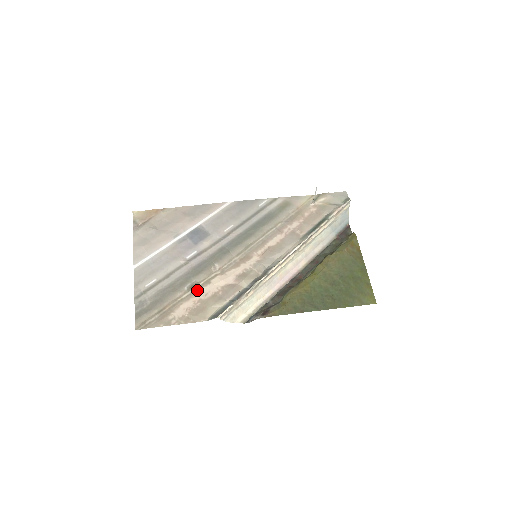
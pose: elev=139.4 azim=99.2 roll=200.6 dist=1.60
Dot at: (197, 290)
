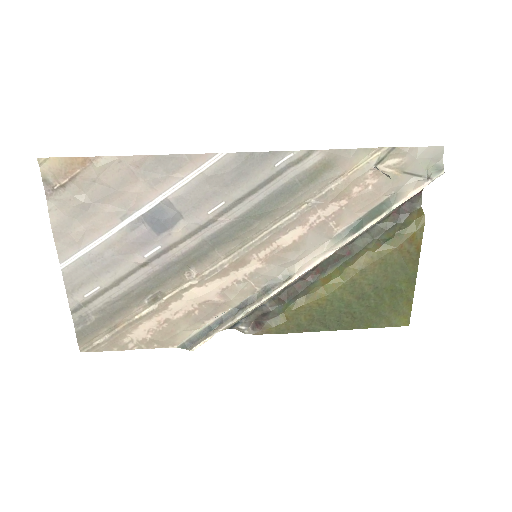
Dot at: (162, 306)
